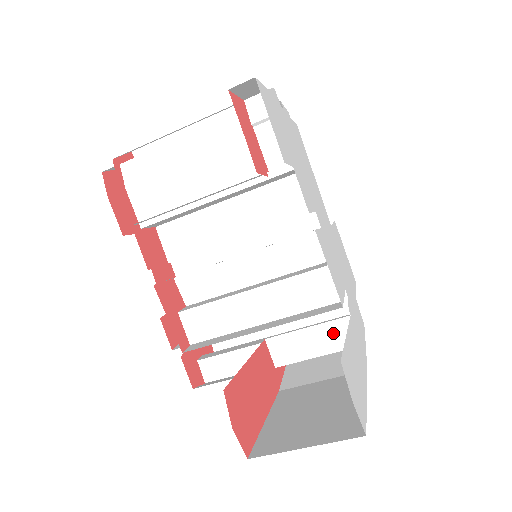
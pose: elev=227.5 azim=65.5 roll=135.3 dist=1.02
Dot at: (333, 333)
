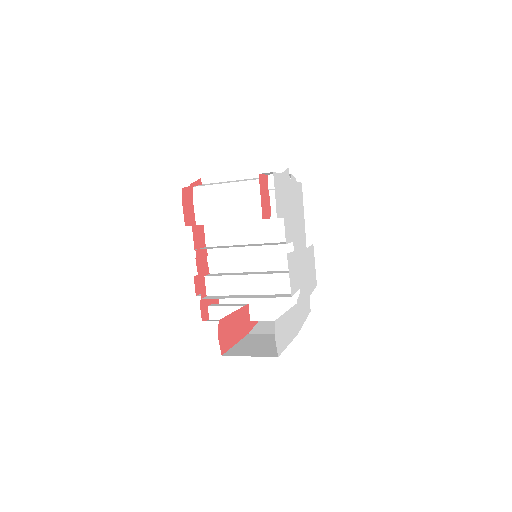
Dot at: (286, 310)
